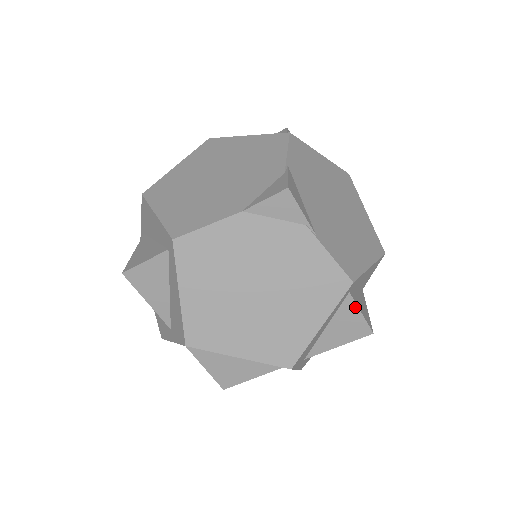
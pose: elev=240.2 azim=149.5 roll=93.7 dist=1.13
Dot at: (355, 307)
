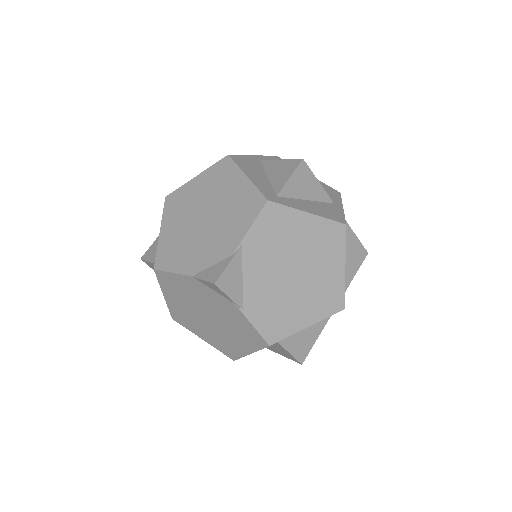
Dot at: (284, 349)
